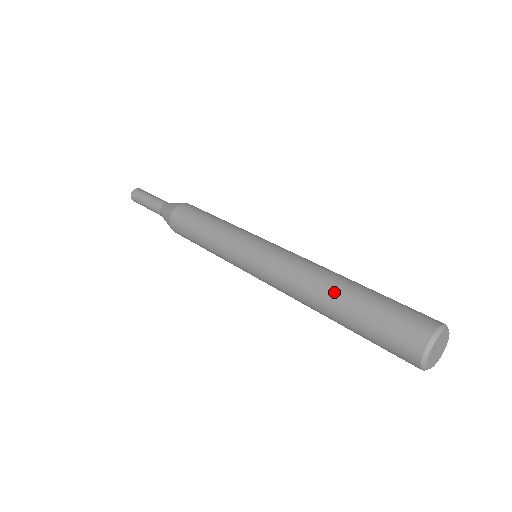
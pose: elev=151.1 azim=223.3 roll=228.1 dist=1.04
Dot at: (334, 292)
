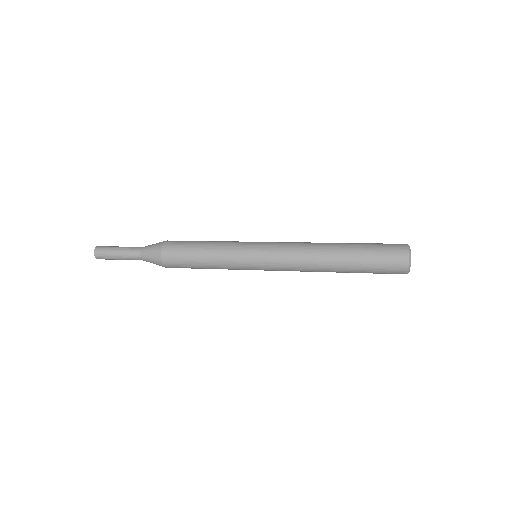
Dot at: (338, 247)
